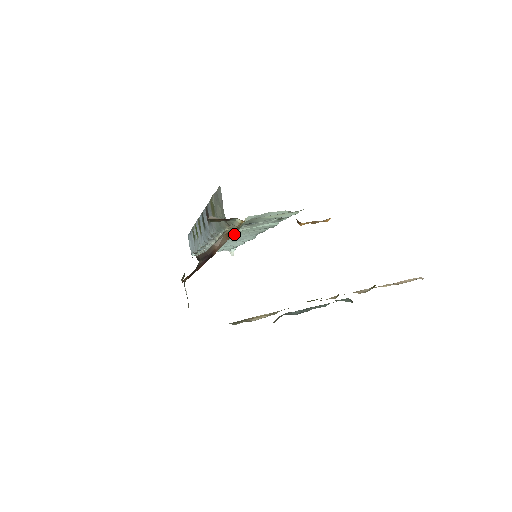
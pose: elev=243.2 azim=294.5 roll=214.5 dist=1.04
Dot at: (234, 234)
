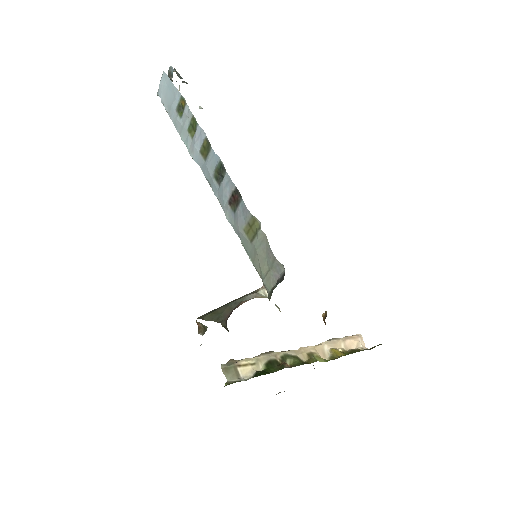
Dot at: occluded
